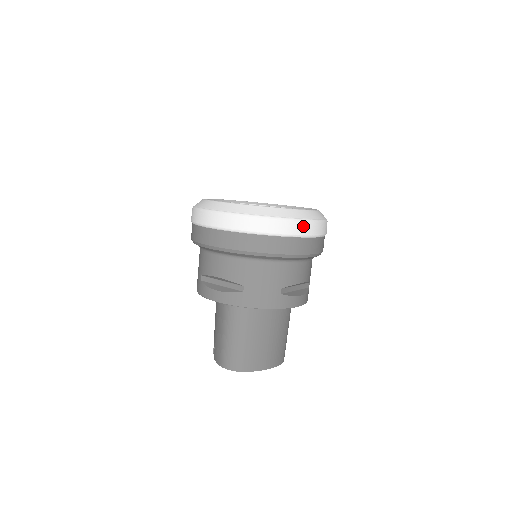
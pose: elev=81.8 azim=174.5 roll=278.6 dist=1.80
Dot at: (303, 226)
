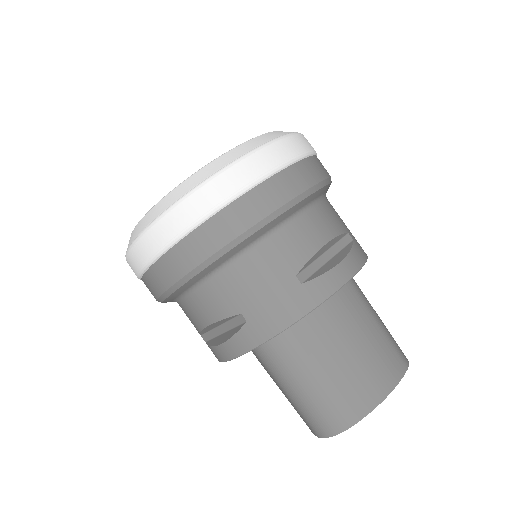
Dot at: (247, 167)
